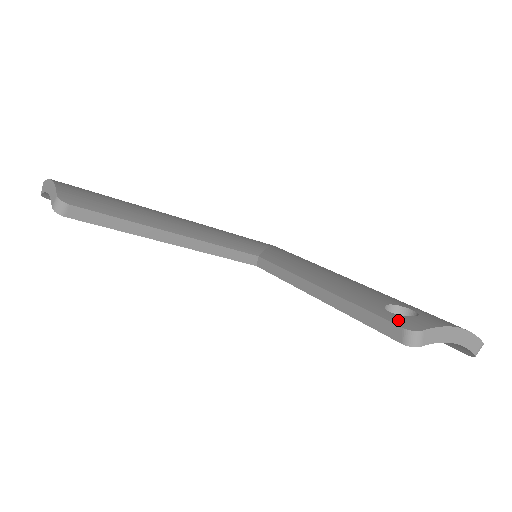
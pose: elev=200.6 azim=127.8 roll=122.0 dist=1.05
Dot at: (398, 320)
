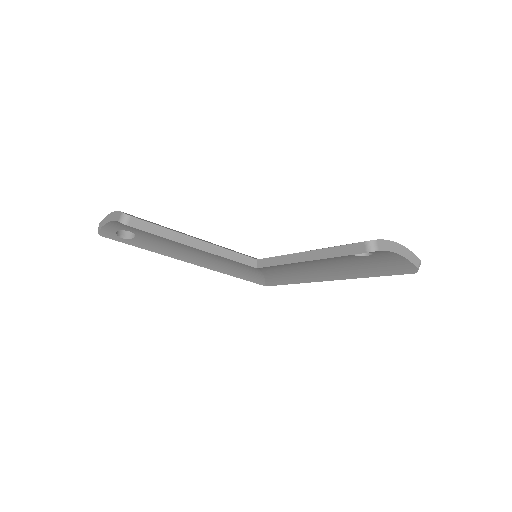
Dot at: (360, 242)
